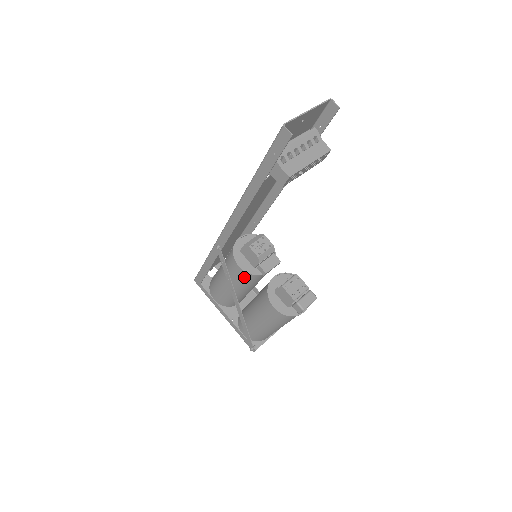
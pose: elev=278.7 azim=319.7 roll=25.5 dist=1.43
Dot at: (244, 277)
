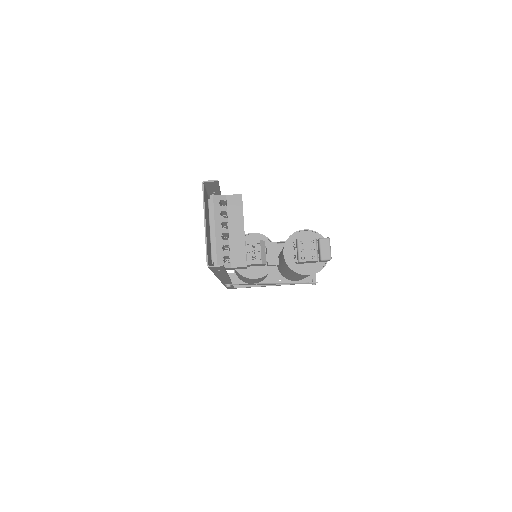
Dot at: occluded
